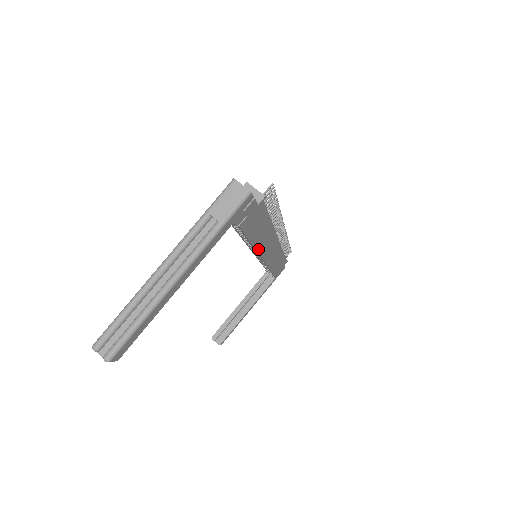
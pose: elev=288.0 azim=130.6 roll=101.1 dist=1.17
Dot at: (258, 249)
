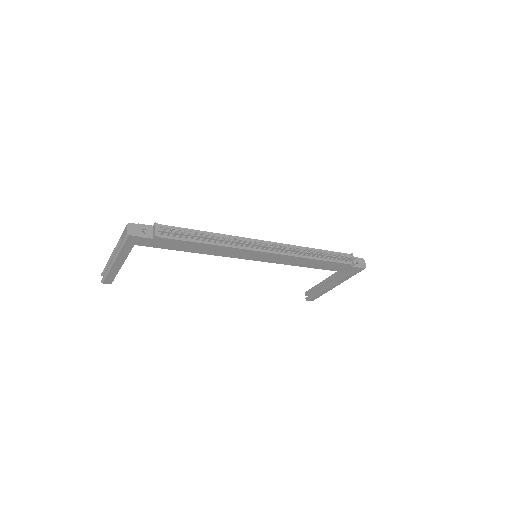
Dot at: (224, 255)
